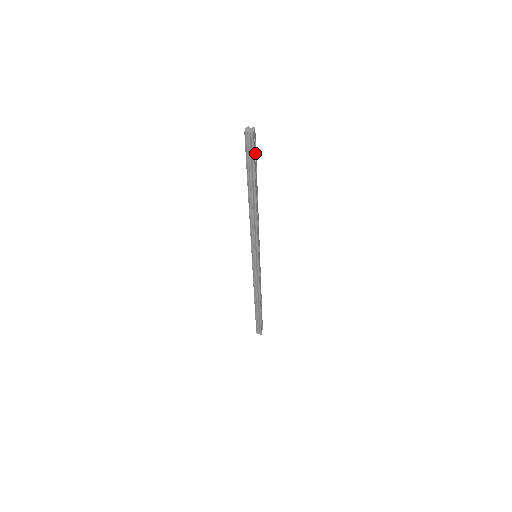
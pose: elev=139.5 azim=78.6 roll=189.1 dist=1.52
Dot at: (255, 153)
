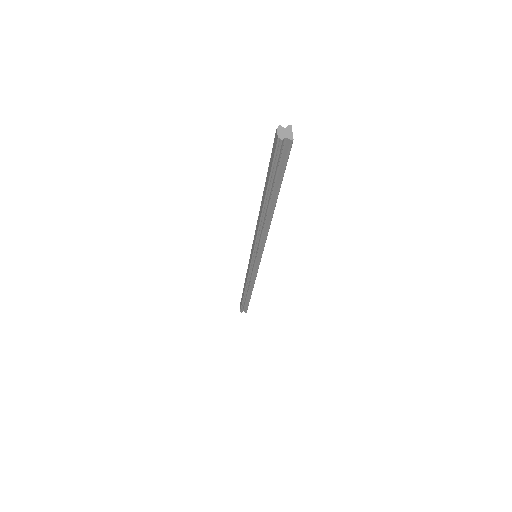
Dot at: occluded
